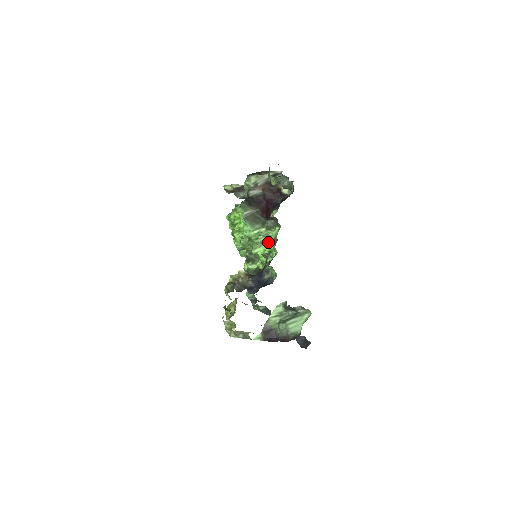
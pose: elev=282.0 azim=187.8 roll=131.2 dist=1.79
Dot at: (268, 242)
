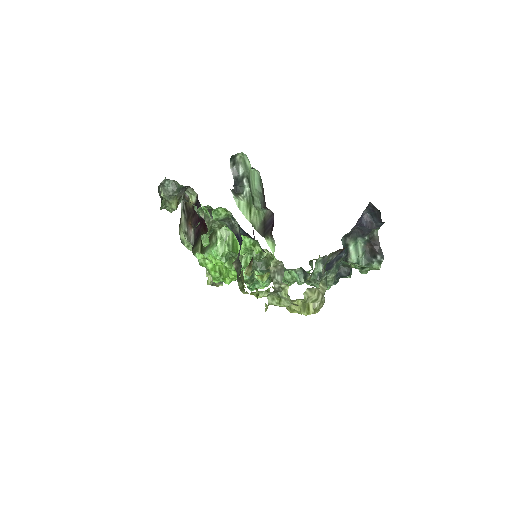
Dot at: occluded
